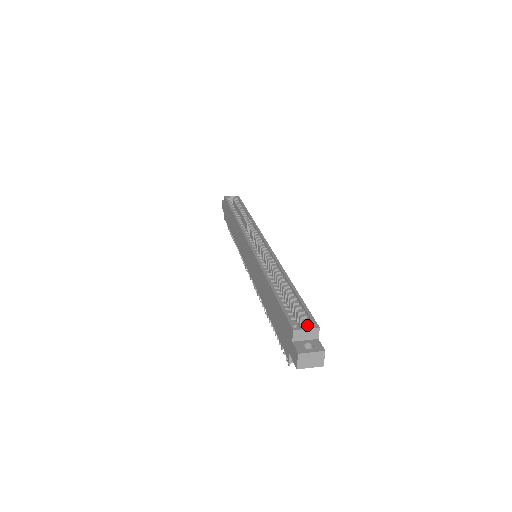
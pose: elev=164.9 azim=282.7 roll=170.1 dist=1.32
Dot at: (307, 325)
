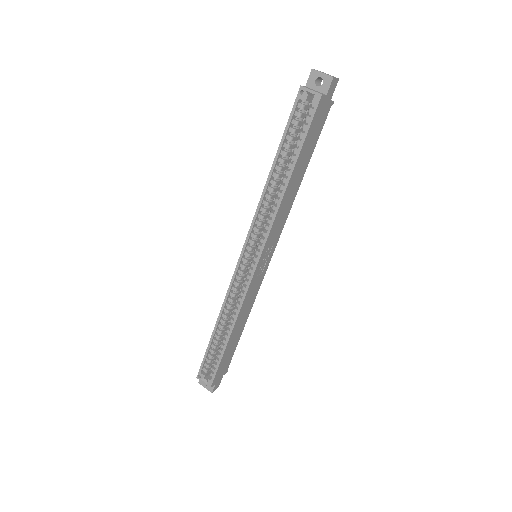
Dot at: (207, 380)
